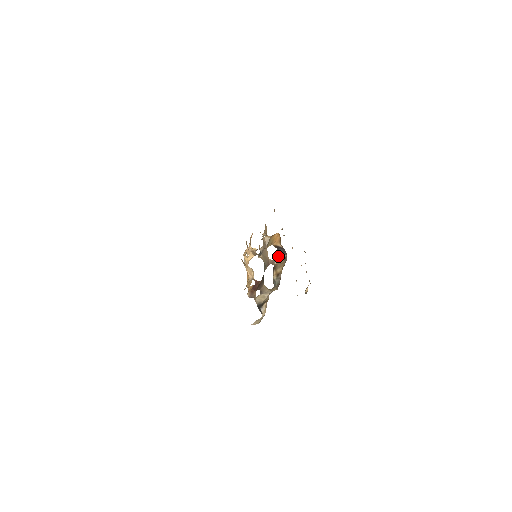
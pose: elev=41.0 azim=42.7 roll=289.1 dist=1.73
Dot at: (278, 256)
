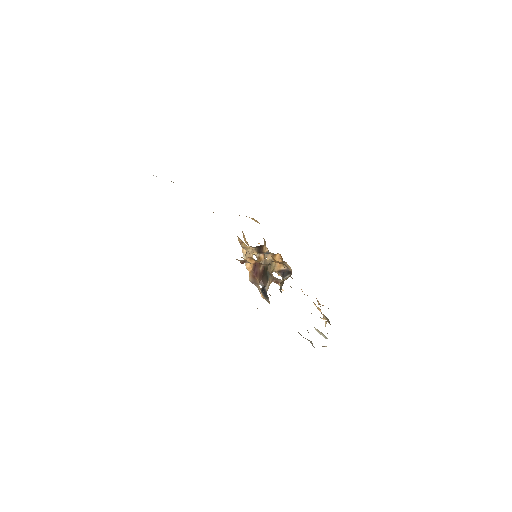
Dot at: (283, 278)
